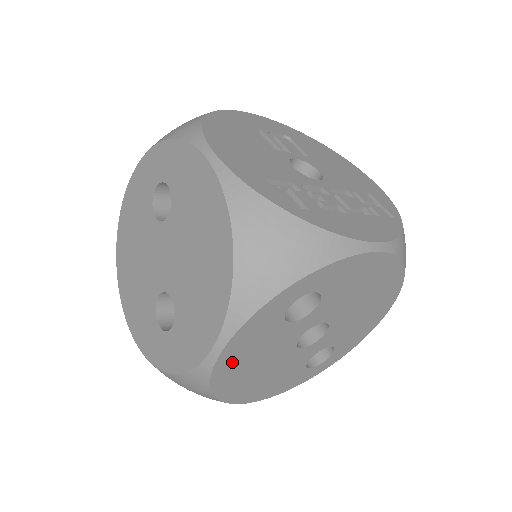
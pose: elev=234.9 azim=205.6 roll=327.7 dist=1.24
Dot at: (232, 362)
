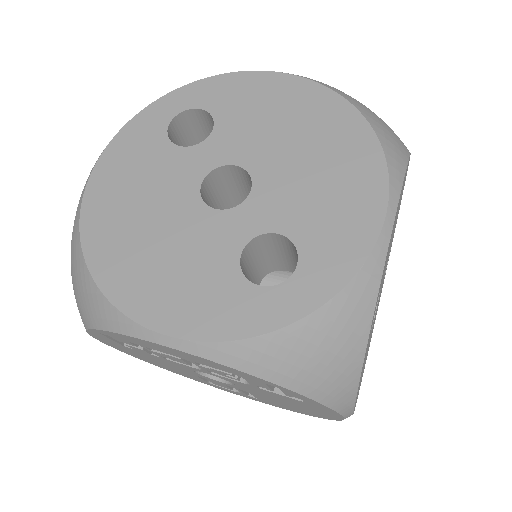
Dot at: (108, 189)
